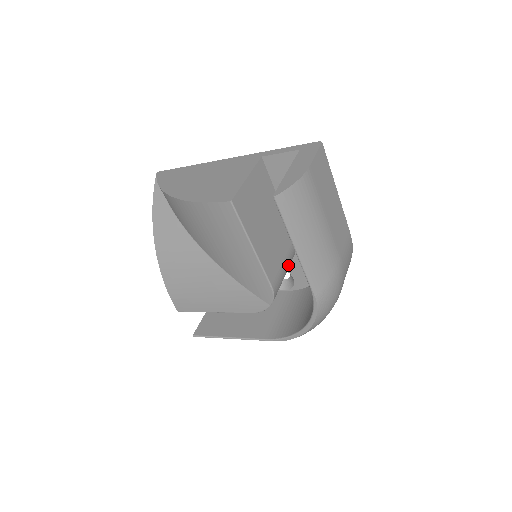
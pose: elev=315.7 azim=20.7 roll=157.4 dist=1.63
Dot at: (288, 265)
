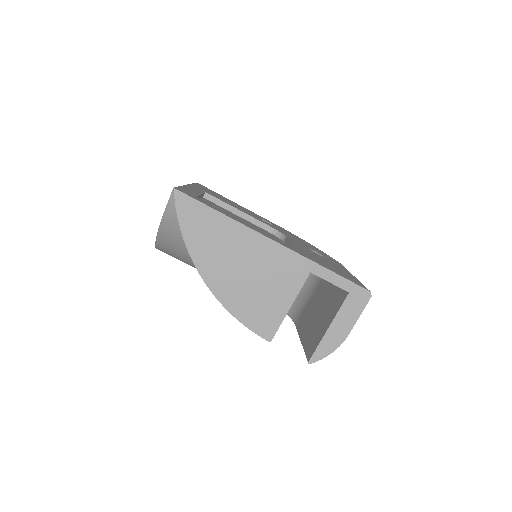
Dot at: occluded
